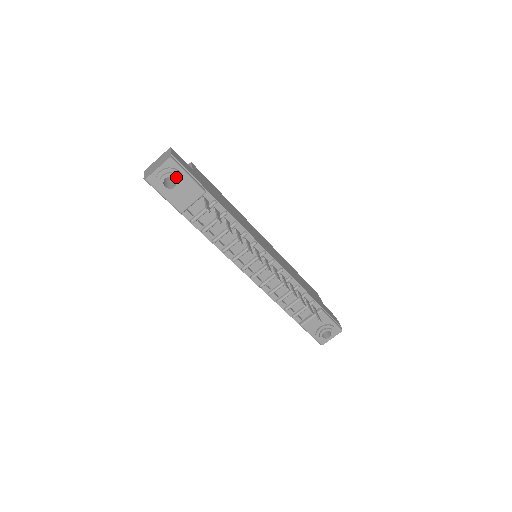
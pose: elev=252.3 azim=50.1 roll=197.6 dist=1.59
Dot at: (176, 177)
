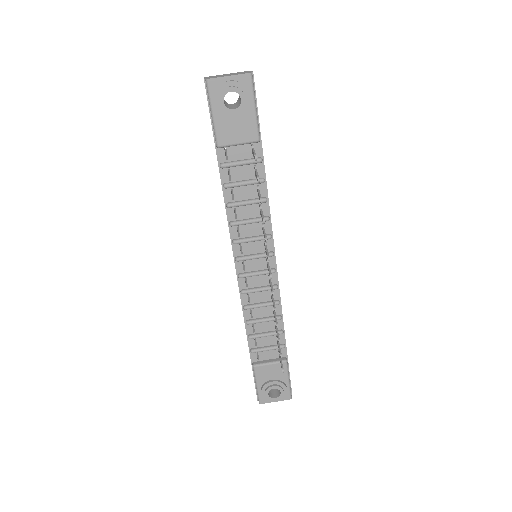
Dot at: (243, 98)
